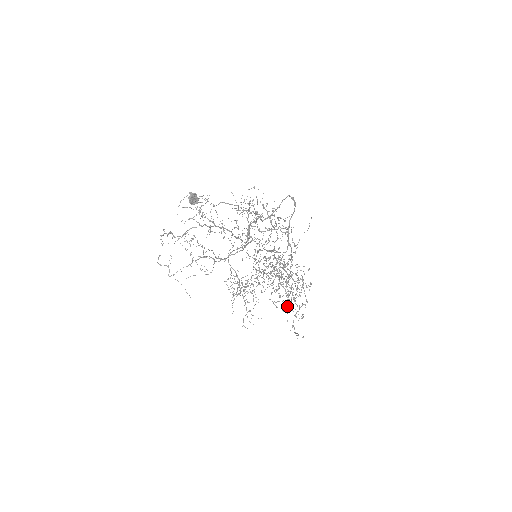
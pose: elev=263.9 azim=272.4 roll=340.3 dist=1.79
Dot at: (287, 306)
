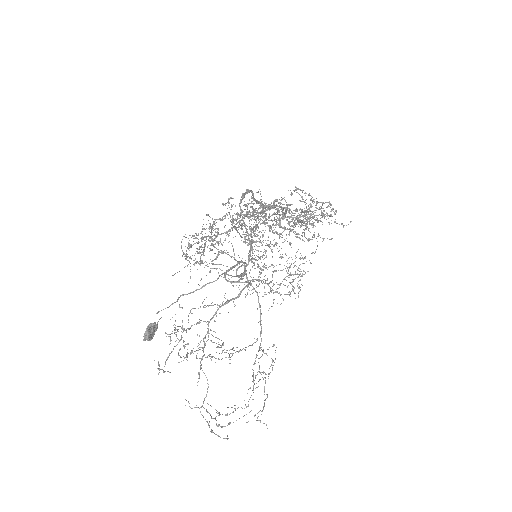
Dot at: occluded
